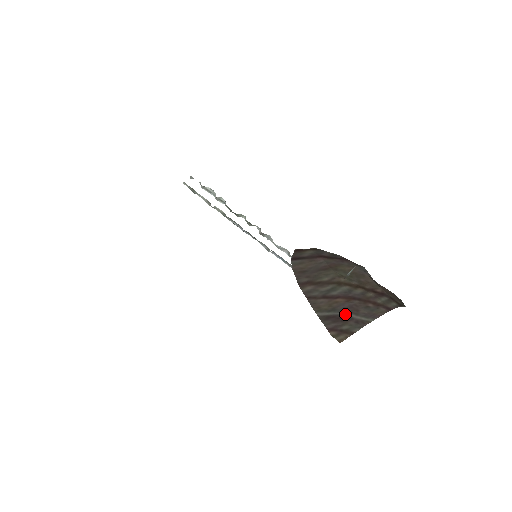
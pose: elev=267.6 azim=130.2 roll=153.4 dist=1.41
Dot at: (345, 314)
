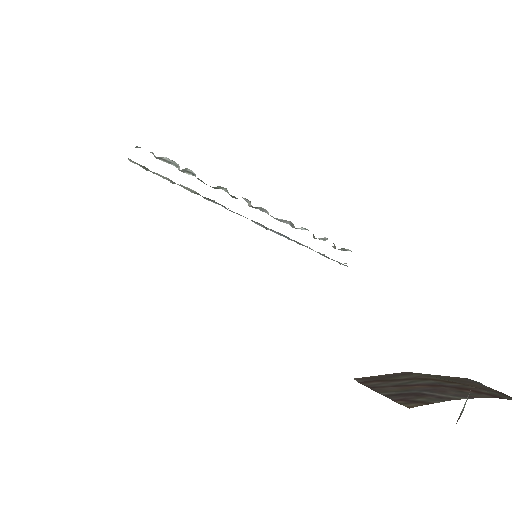
Dot at: (423, 392)
